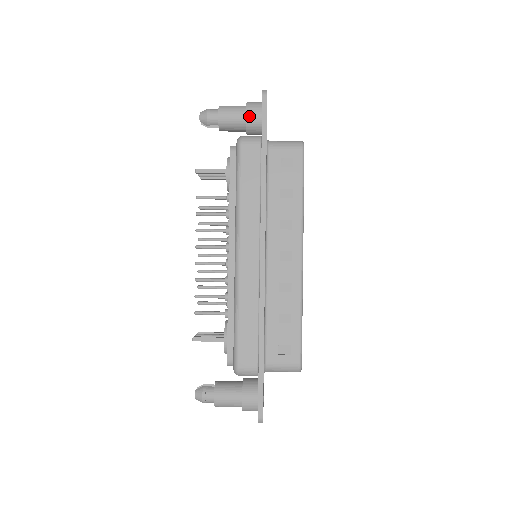
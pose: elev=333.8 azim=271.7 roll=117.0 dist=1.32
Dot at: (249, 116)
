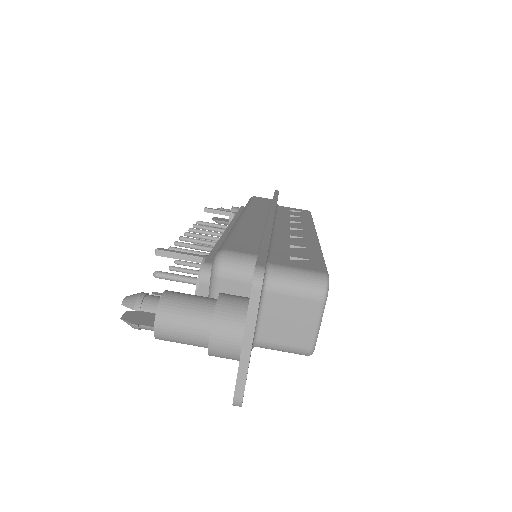
Dot at: occluded
